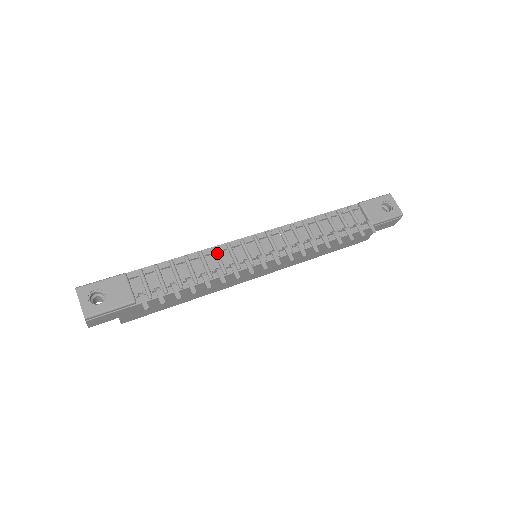
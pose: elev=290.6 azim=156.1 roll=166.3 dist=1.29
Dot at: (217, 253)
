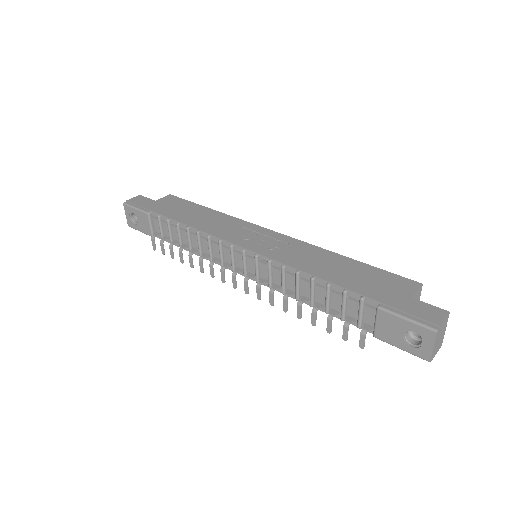
Dot at: (208, 243)
